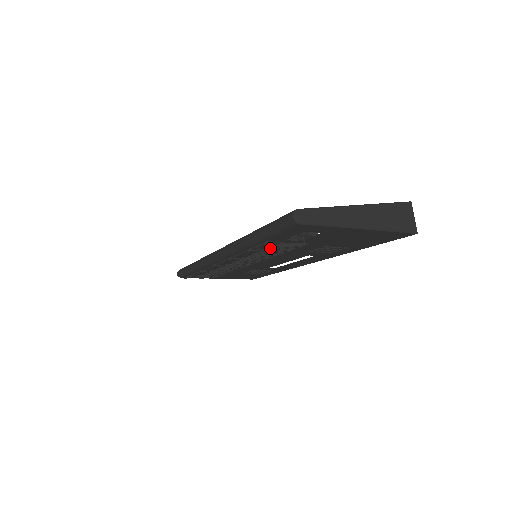
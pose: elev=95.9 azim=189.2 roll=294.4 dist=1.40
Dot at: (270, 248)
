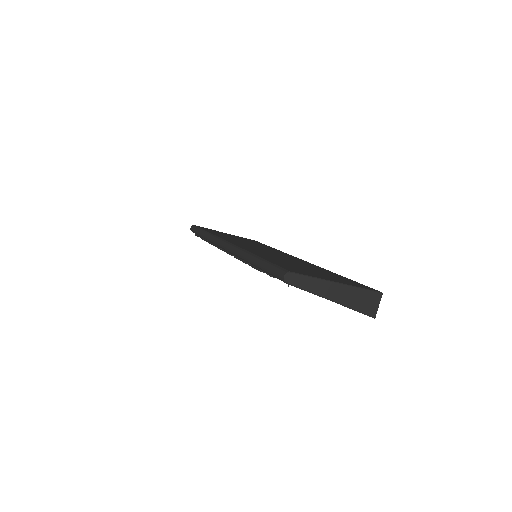
Dot at: occluded
